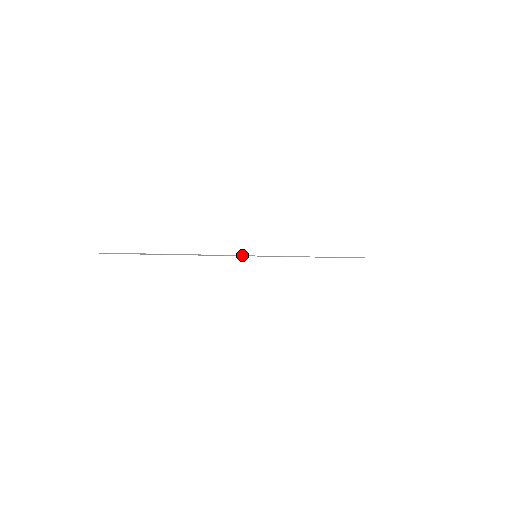
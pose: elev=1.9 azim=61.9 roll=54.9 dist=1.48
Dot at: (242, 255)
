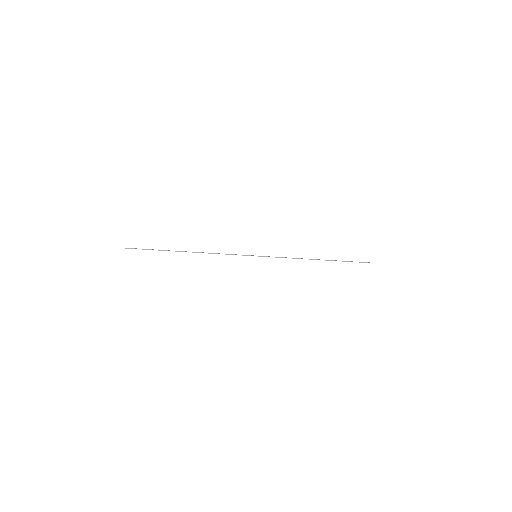
Dot at: (243, 255)
